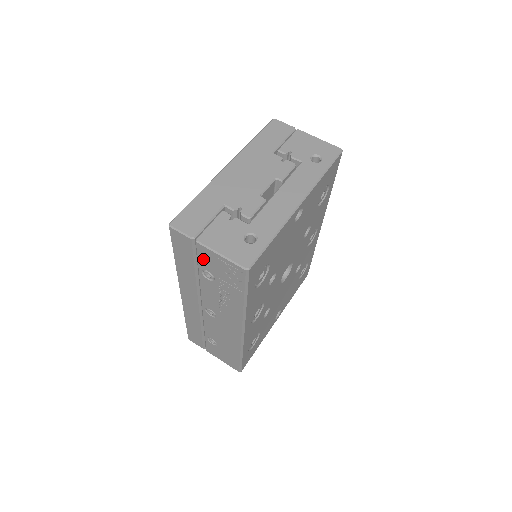
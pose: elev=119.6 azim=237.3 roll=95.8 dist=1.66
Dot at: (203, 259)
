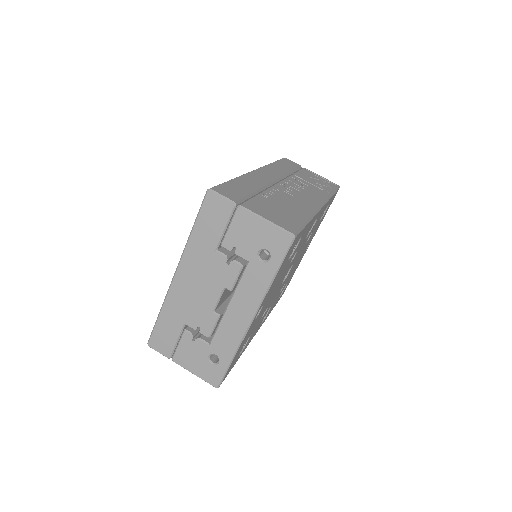
Dot at: occluded
